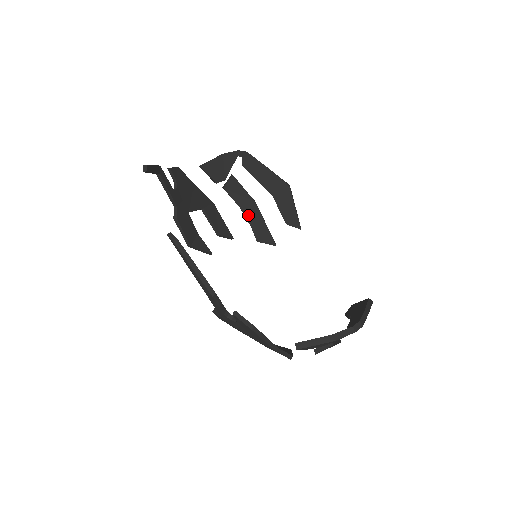
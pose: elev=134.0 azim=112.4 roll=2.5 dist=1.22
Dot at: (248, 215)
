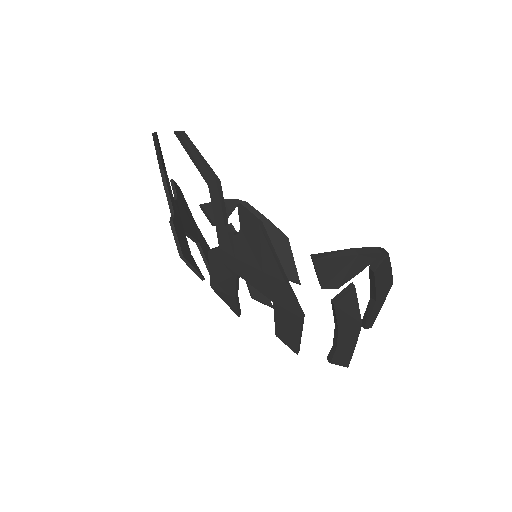
Dot at: occluded
